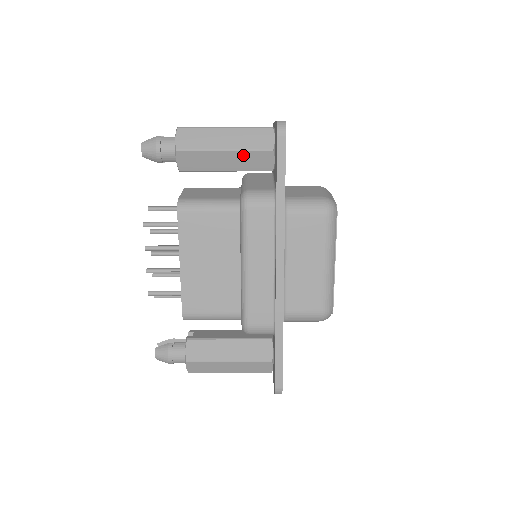
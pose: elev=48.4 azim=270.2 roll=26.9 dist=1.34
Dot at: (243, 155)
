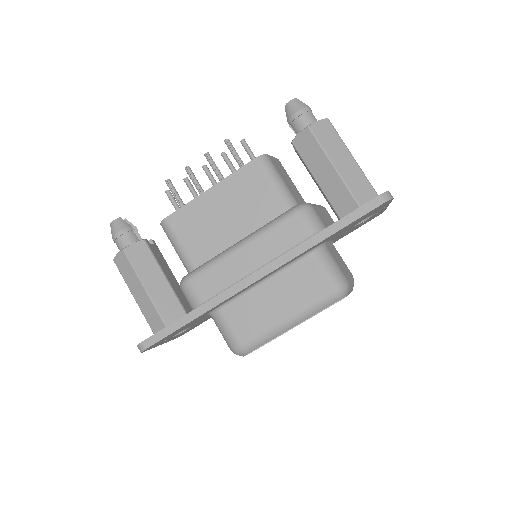
Dot at: (340, 185)
